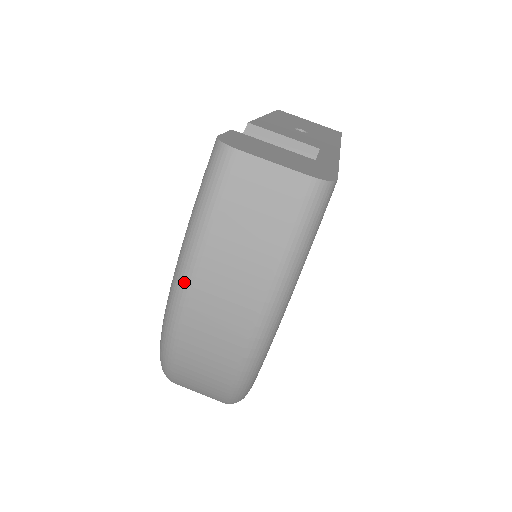
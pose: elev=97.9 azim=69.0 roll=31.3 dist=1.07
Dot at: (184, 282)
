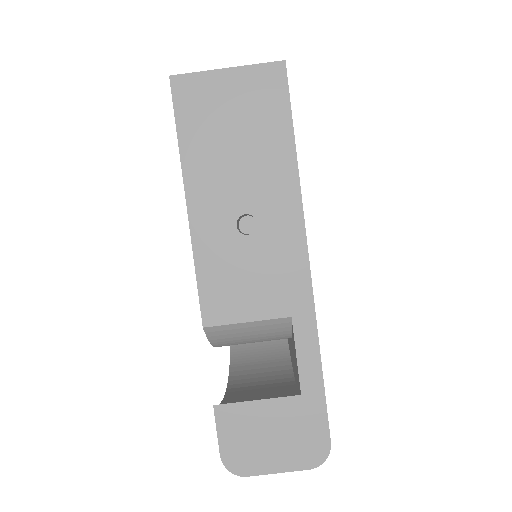
Dot at: occluded
